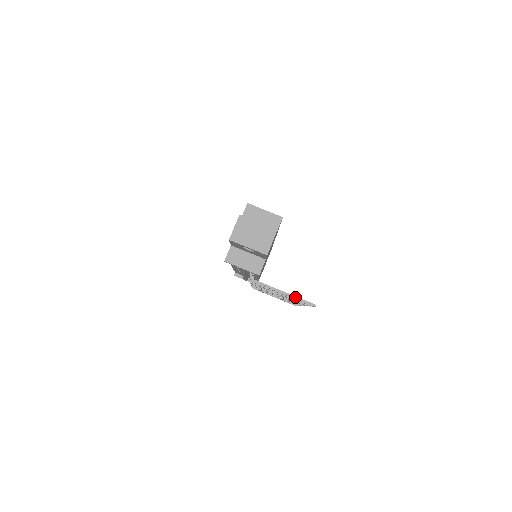
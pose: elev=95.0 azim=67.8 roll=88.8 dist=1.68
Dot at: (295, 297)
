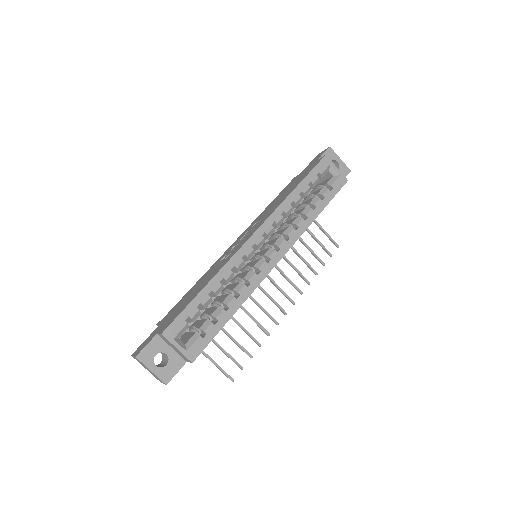
Dot at: (218, 368)
